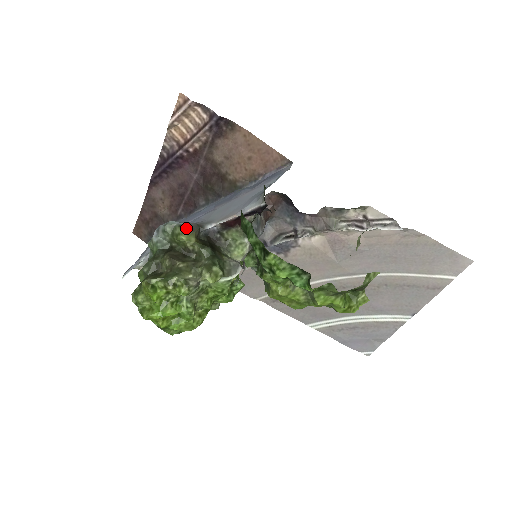
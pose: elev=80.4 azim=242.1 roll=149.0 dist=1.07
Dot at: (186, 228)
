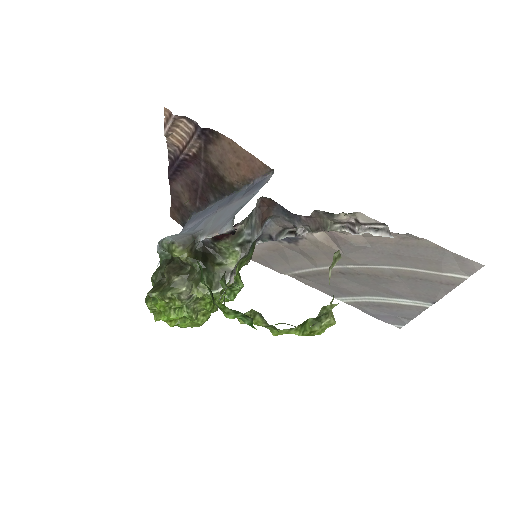
Dot at: (177, 246)
